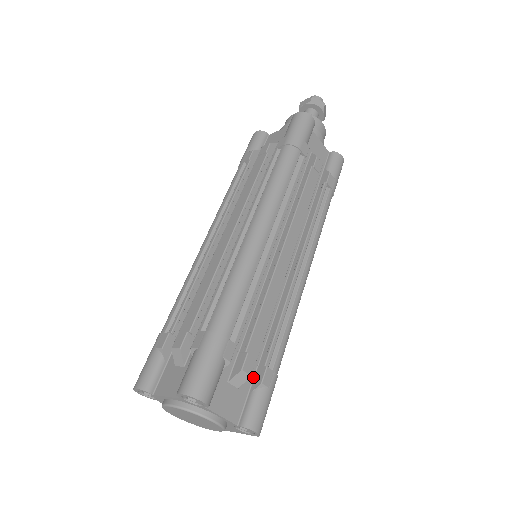
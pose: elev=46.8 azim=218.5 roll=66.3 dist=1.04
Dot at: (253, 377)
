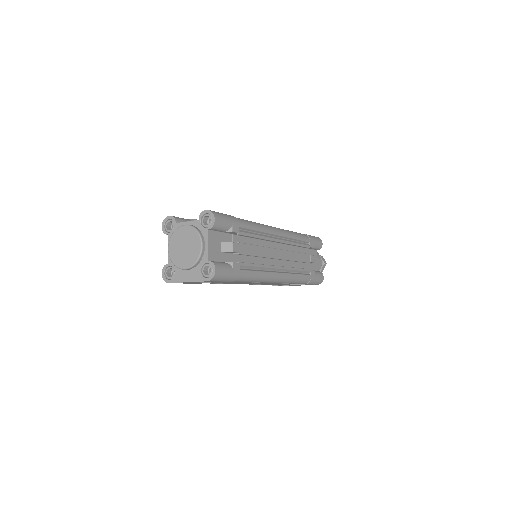
Dot at: occluded
